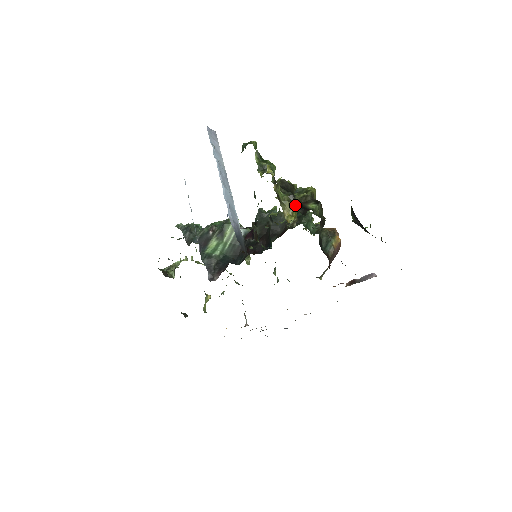
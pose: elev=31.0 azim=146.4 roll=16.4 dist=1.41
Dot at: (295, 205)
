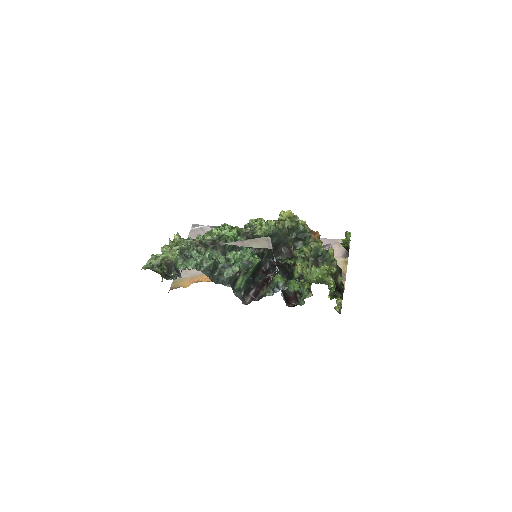
Dot at: occluded
